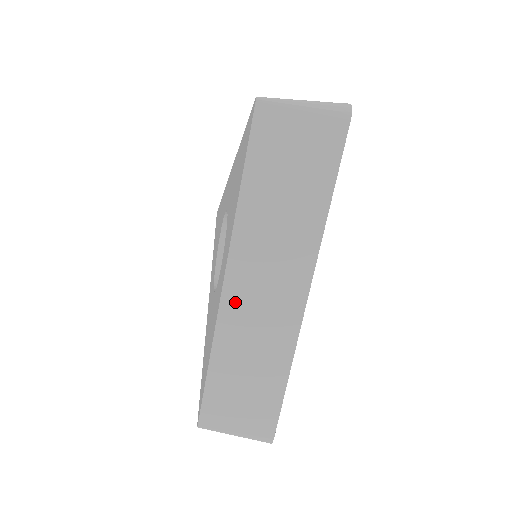
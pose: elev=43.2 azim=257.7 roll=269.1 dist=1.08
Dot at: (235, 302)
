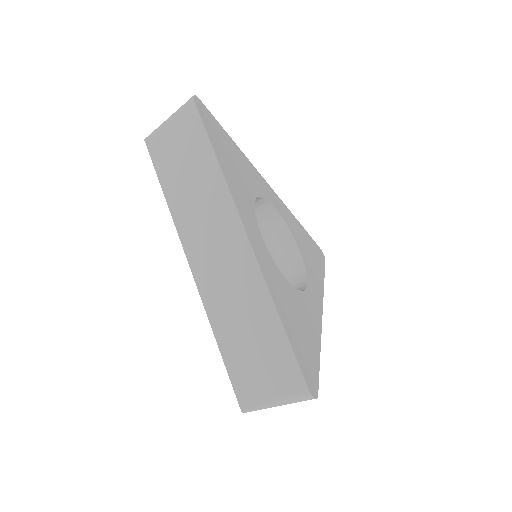
Dot at: (204, 275)
